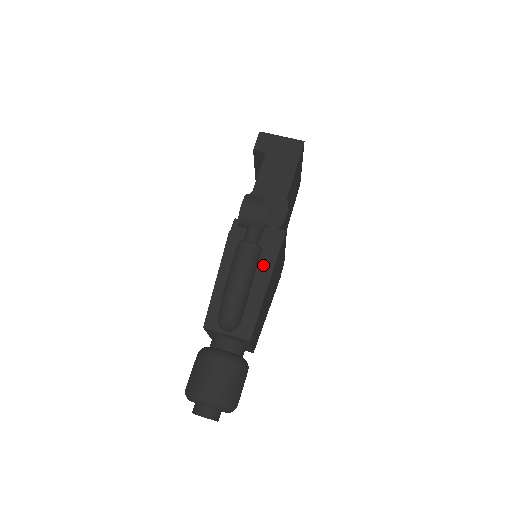
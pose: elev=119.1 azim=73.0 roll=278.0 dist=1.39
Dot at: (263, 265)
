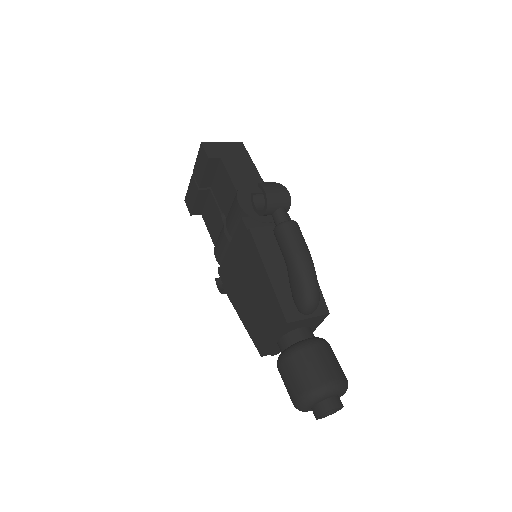
Dot at: occluded
